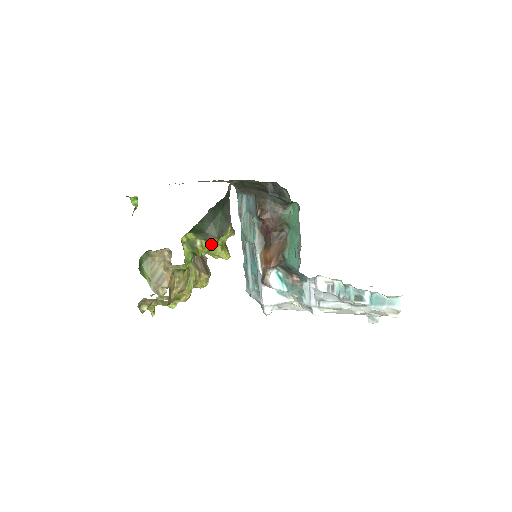
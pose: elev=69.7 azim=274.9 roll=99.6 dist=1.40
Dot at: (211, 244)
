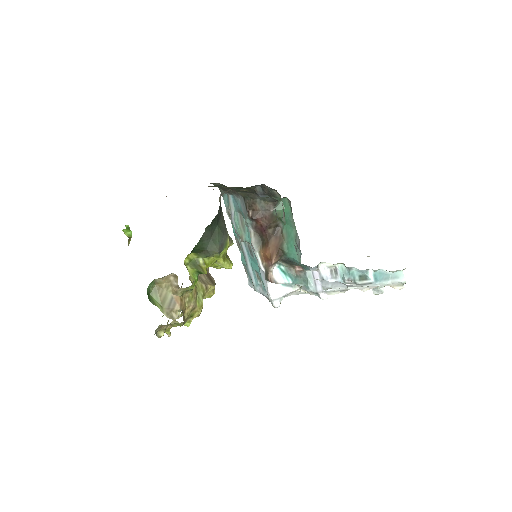
Dot at: (213, 259)
